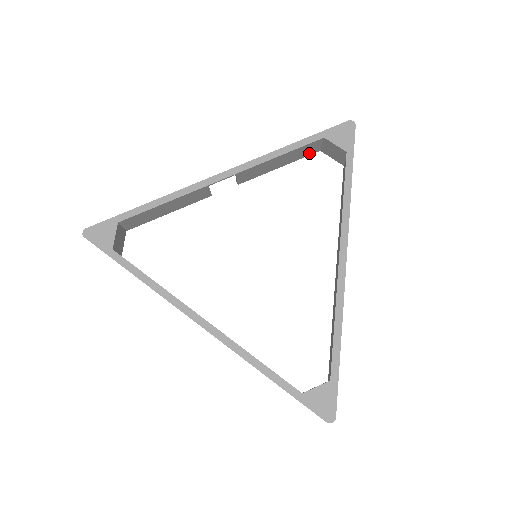
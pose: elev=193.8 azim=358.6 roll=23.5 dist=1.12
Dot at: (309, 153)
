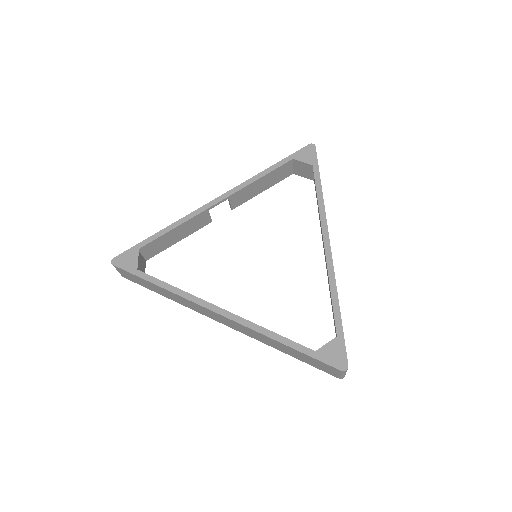
Dot at: (284, 176)
